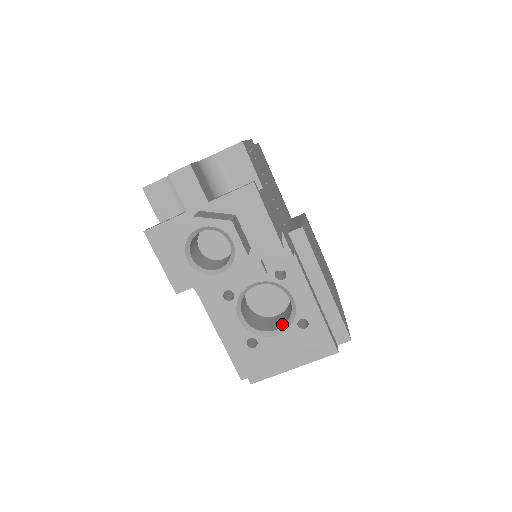
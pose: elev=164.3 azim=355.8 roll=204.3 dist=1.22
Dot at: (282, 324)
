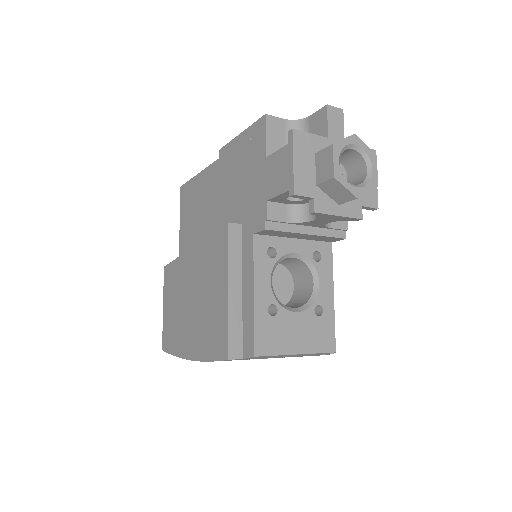
Dot at: (297, 306)
